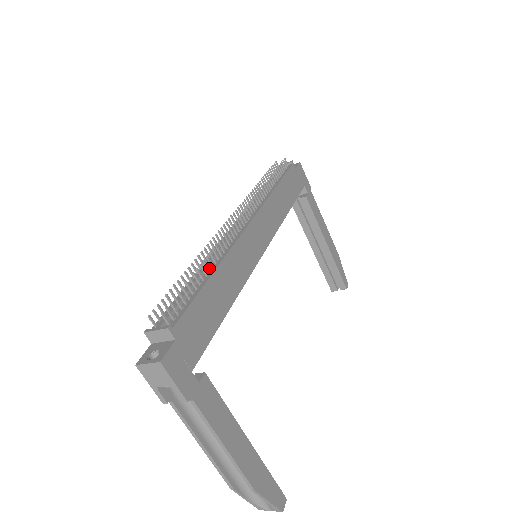
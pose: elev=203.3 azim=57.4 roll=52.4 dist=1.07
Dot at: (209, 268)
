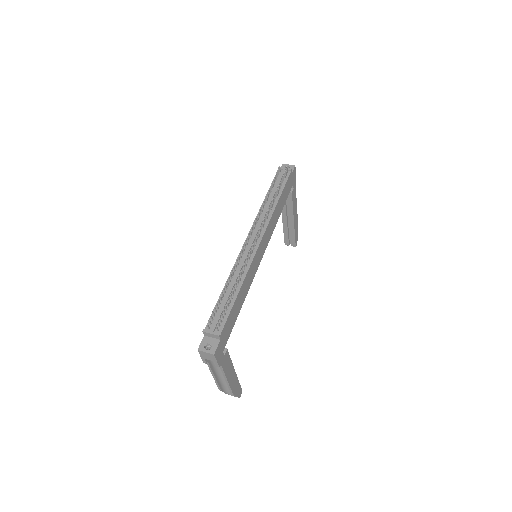
Dot at: (237, 286)
